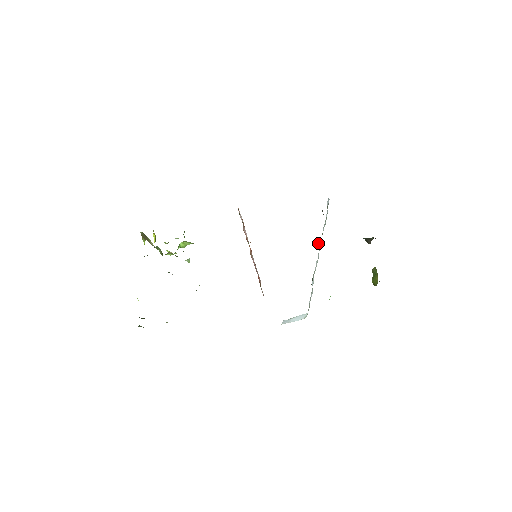
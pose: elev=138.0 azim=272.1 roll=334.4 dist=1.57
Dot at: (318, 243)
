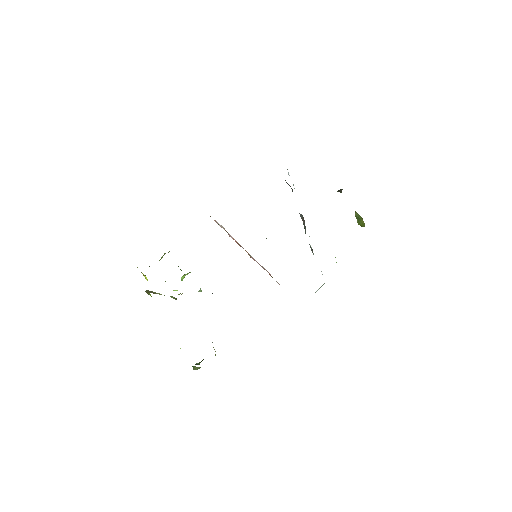
Dot at: (300, 216)
